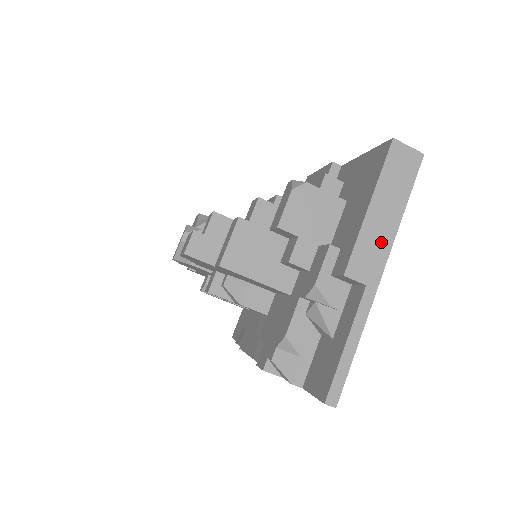
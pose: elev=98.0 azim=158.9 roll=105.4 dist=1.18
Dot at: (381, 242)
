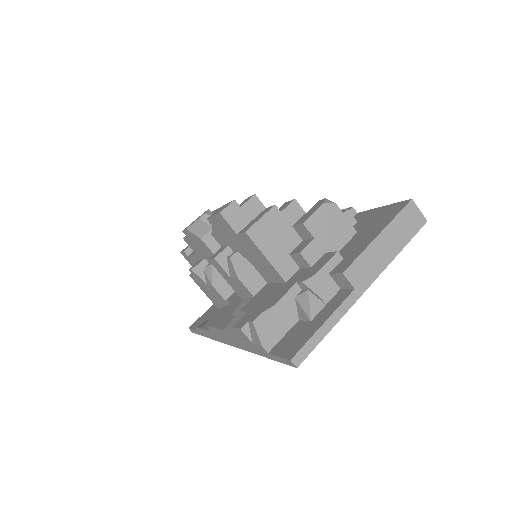
Dot at: (377, 264)
